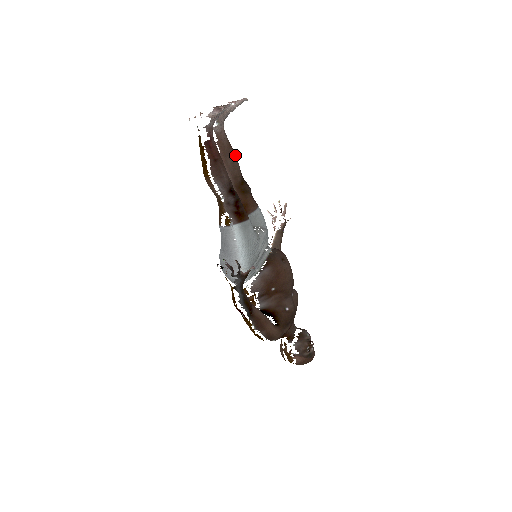
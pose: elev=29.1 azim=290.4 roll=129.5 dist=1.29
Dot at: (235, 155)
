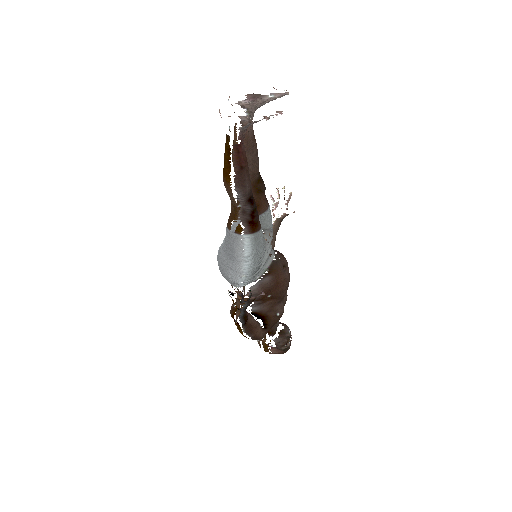
Dot at: (257, 149)
